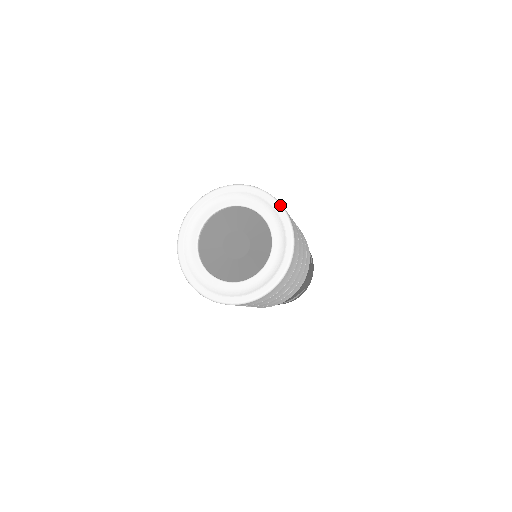
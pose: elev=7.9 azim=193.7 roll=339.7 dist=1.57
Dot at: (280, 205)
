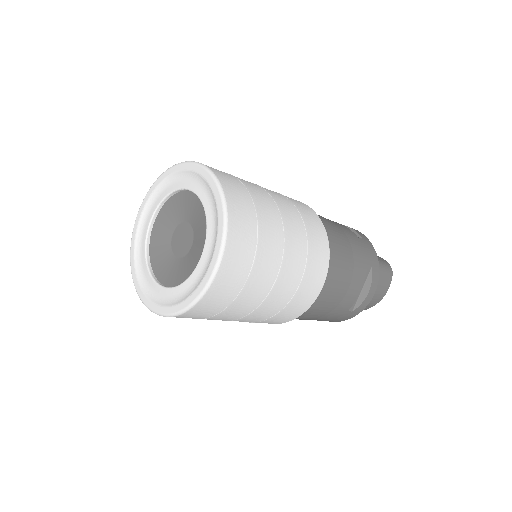
Dot at: (221, 248)
